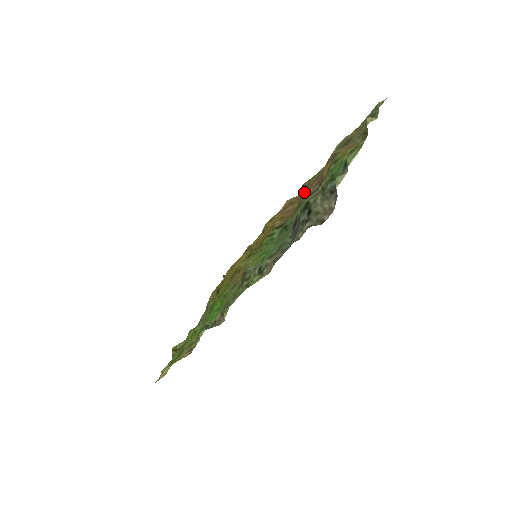
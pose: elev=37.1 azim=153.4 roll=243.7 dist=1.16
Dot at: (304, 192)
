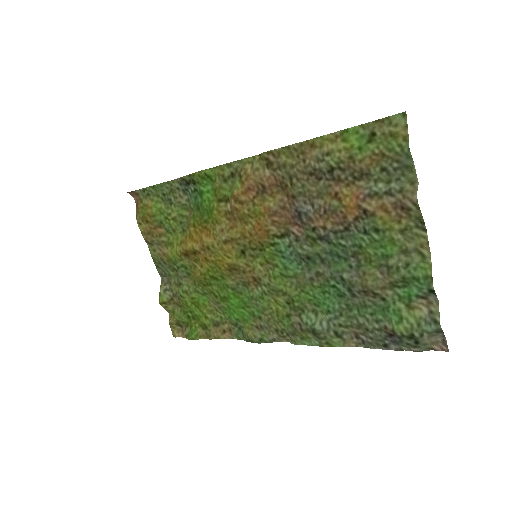
Dot at: (297, 198)
